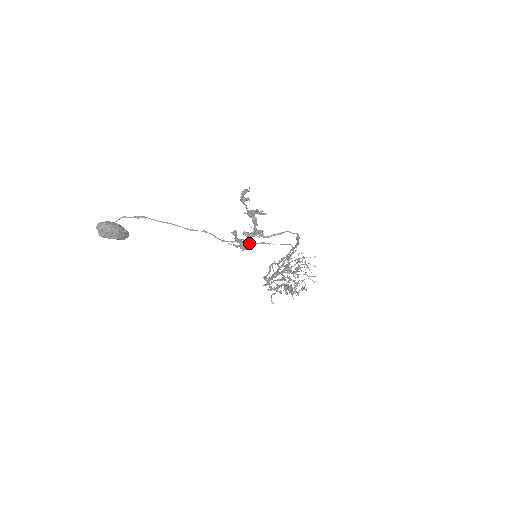
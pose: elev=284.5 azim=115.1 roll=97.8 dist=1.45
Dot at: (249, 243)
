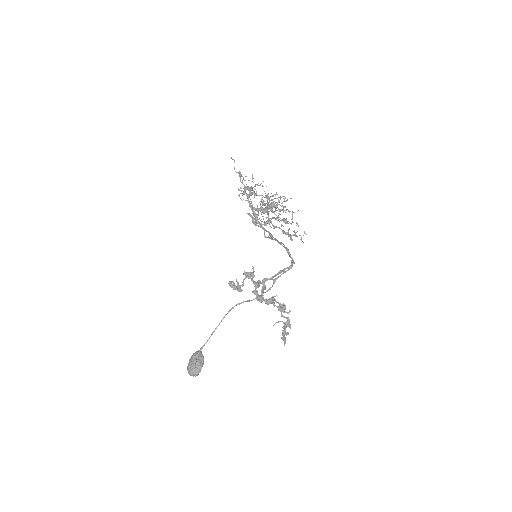
Dot at: occluded
